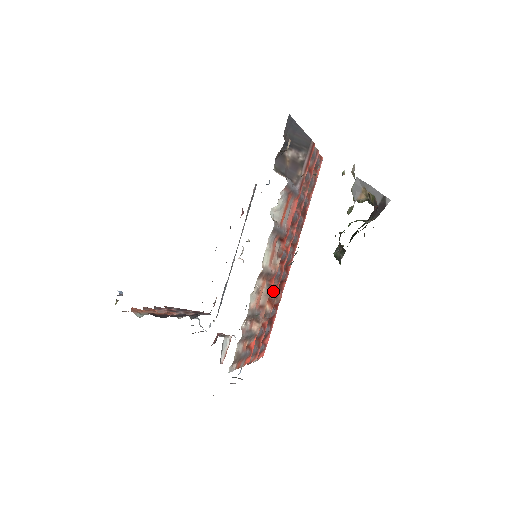
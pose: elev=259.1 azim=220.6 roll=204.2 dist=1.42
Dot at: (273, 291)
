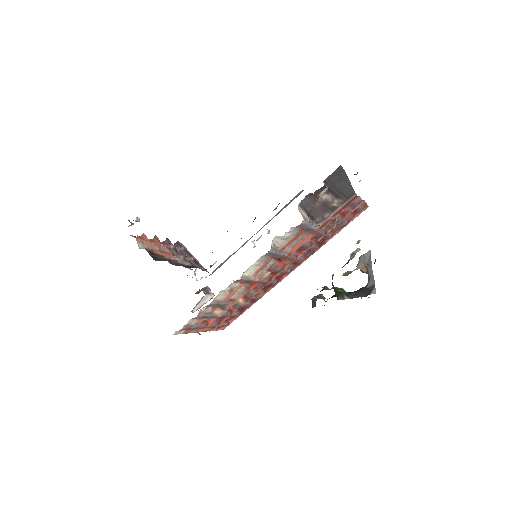
Dot at: (253, 291)
